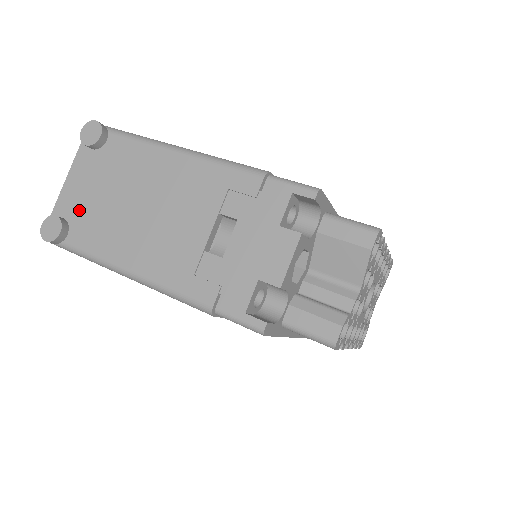
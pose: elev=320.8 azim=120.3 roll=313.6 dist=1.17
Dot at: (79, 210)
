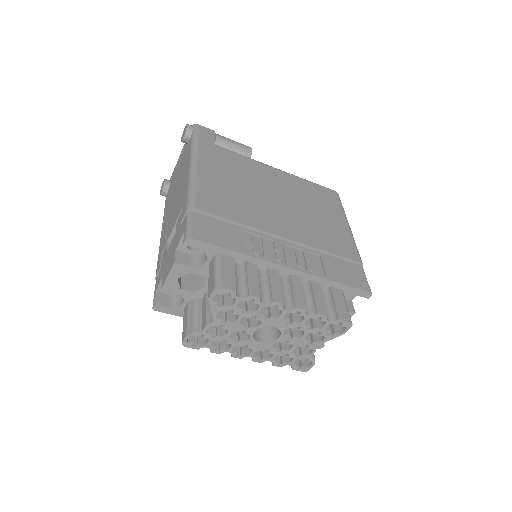
Dot at: occluded
